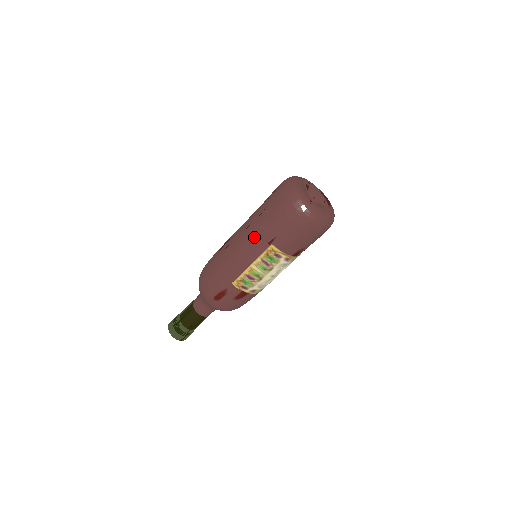
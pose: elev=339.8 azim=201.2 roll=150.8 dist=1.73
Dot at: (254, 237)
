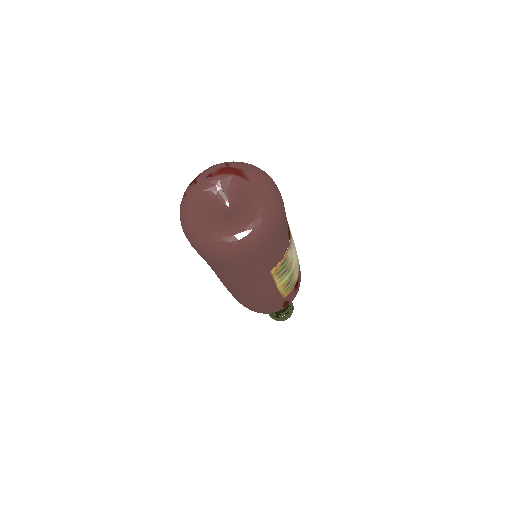
Dot at: (249, 285)
